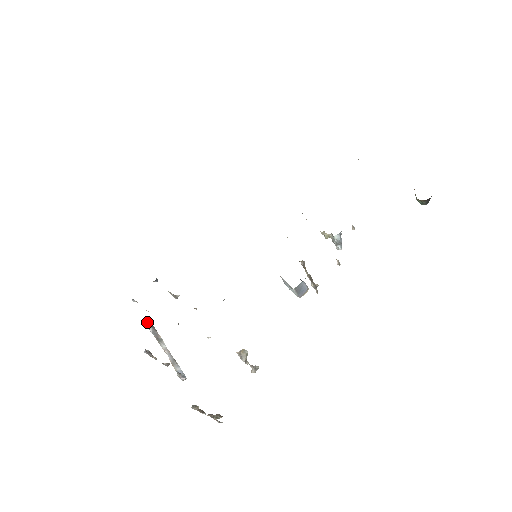
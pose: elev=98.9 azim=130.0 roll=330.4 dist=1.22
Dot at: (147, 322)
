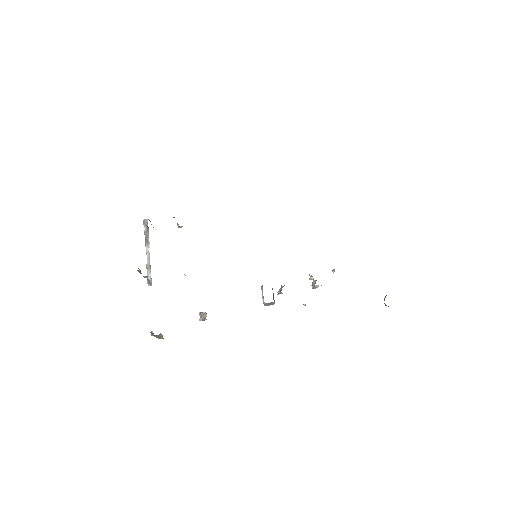
Dot at: (145, 220)
